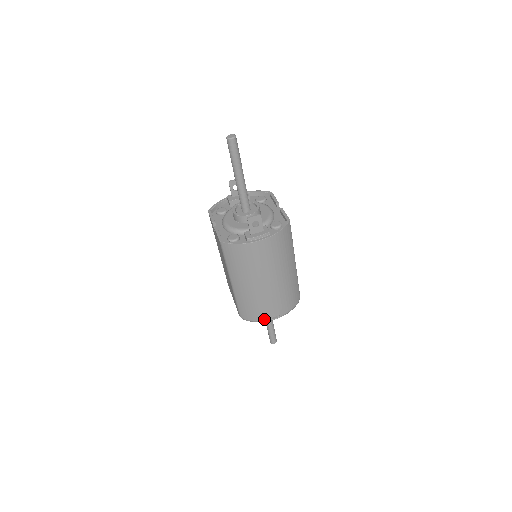
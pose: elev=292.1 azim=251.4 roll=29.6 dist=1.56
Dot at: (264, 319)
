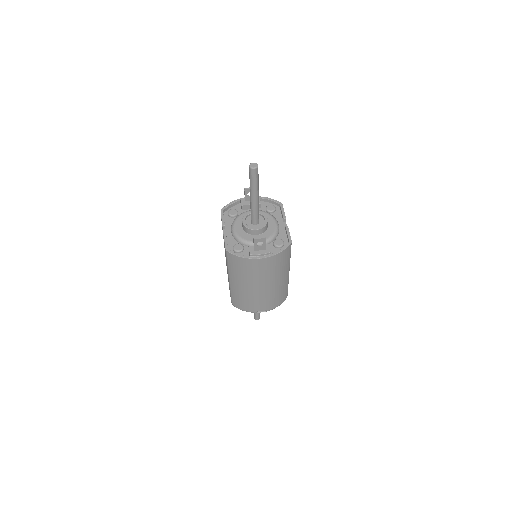
Dot at: (252, 311)
